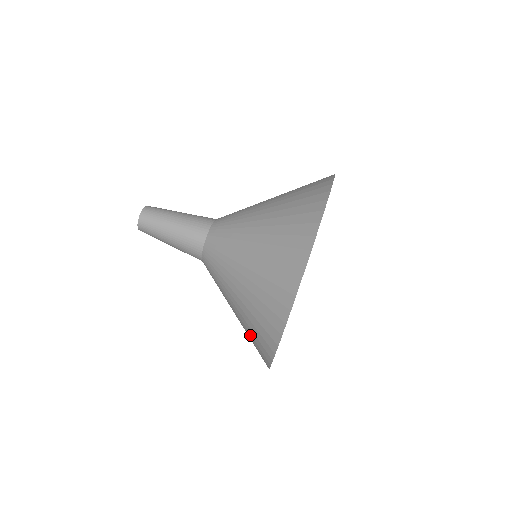
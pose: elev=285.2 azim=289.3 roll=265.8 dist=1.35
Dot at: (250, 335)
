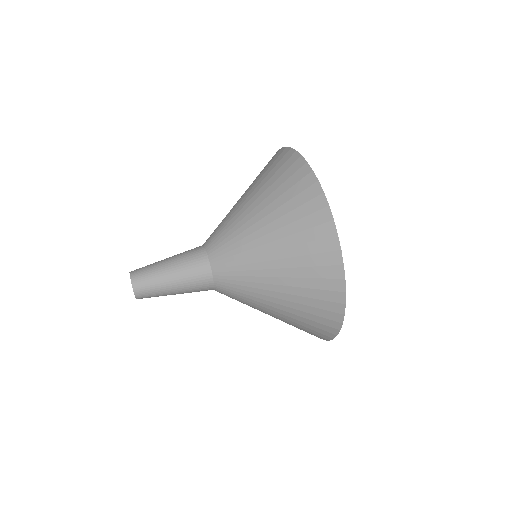
Dot at: (306, 292)
